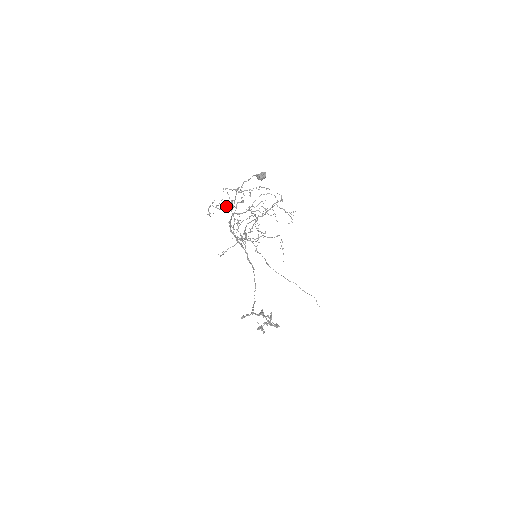
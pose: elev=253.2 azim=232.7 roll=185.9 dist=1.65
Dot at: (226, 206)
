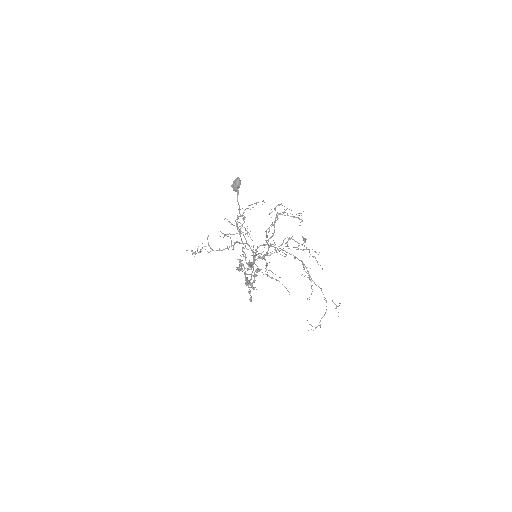
Dot at: (232, 249)
